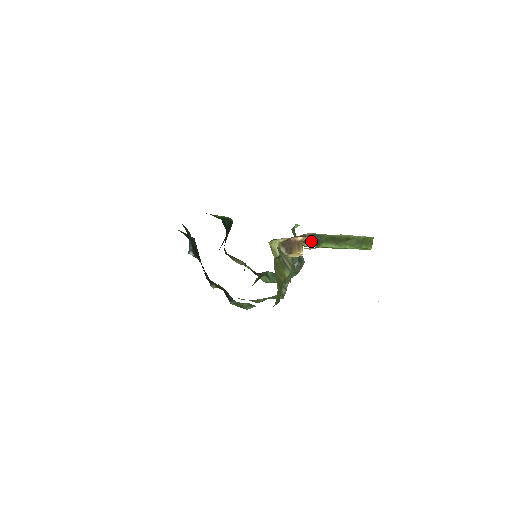
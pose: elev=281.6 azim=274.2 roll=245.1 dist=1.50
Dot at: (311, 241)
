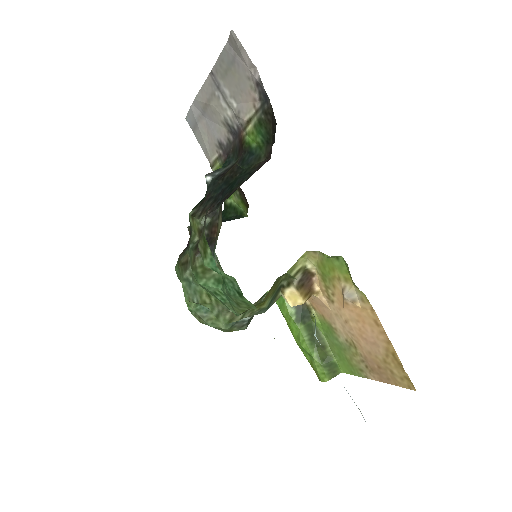
Dot at: (298, 310)
